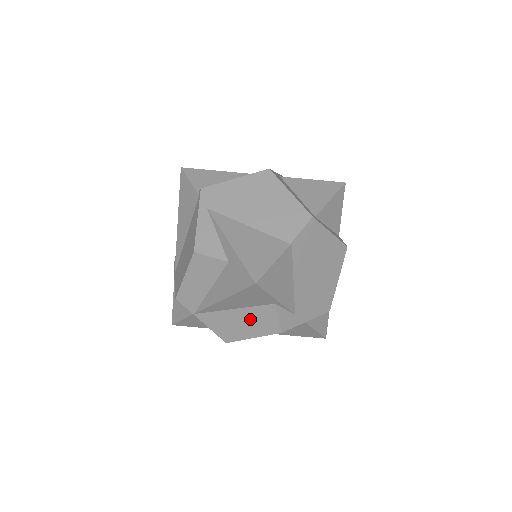
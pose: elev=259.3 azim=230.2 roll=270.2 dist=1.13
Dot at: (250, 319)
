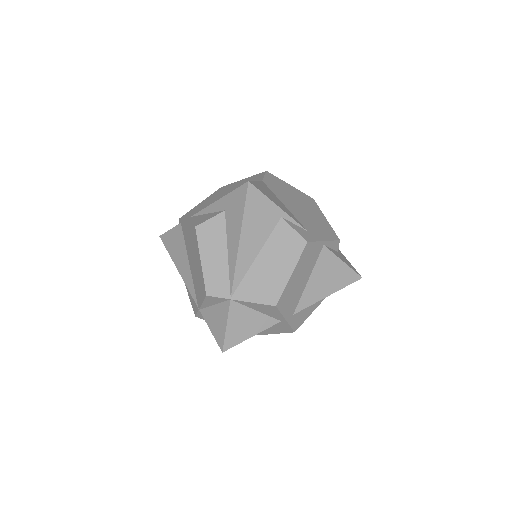
Dot at: (276, 254)
